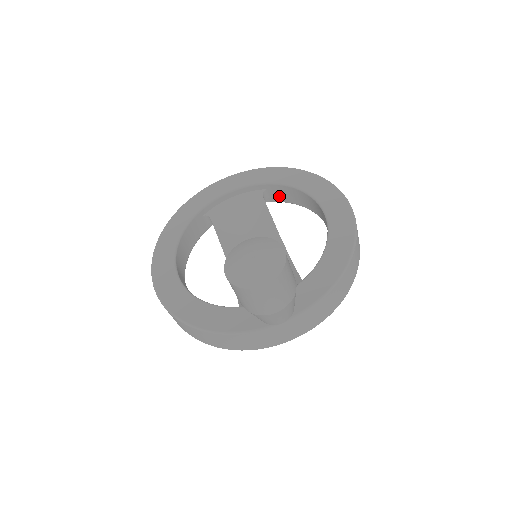
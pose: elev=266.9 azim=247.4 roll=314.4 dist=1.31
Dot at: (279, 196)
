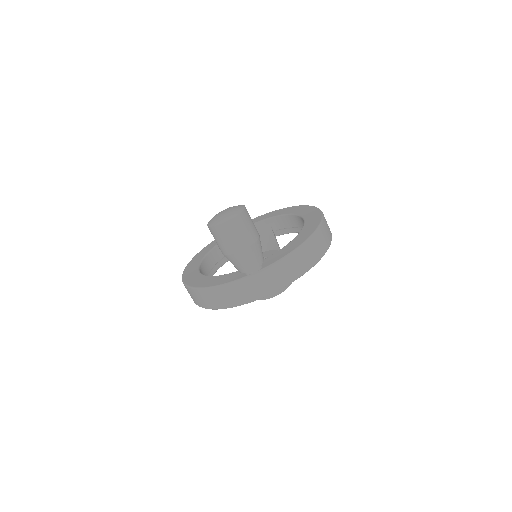
Dot at: (283, 227)
